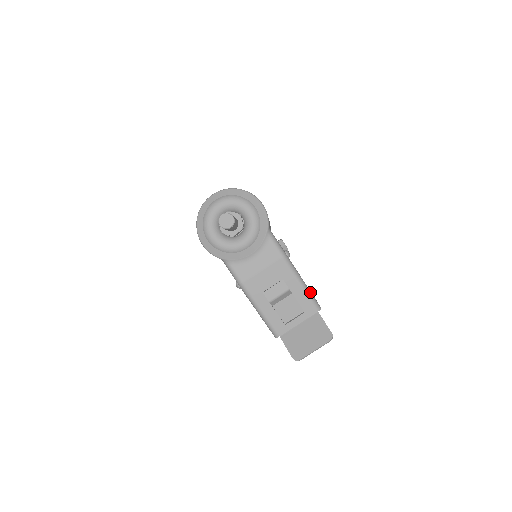
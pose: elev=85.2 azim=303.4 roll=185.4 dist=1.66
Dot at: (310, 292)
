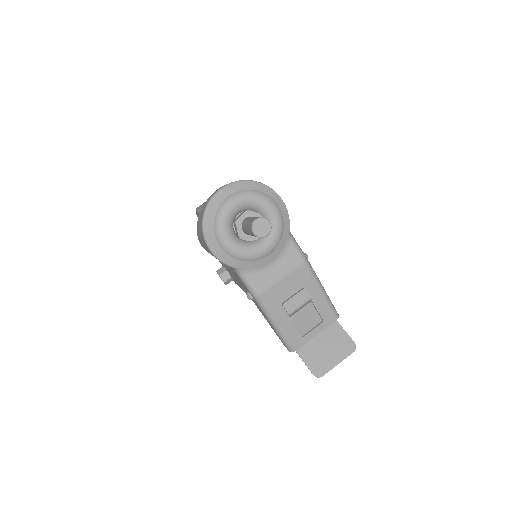
Dot at: (329, 299)
